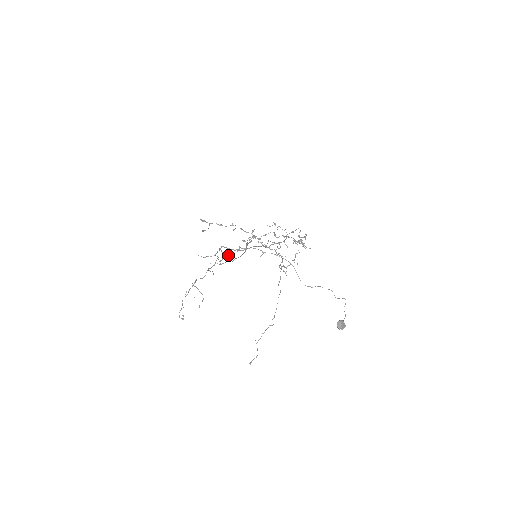
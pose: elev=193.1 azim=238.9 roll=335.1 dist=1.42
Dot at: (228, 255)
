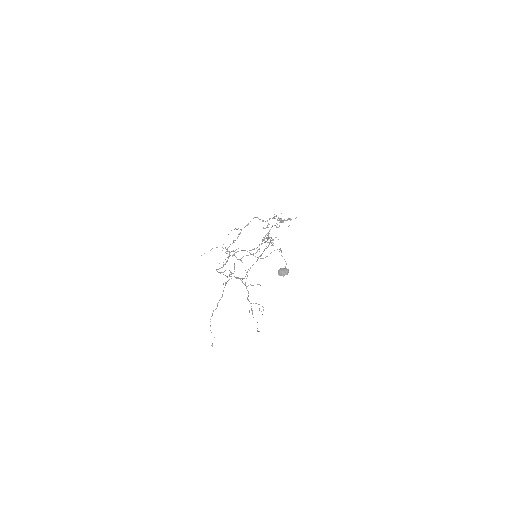
Dot at: occluded
